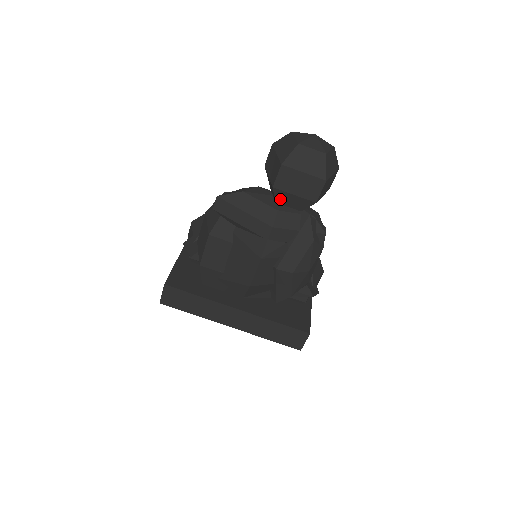
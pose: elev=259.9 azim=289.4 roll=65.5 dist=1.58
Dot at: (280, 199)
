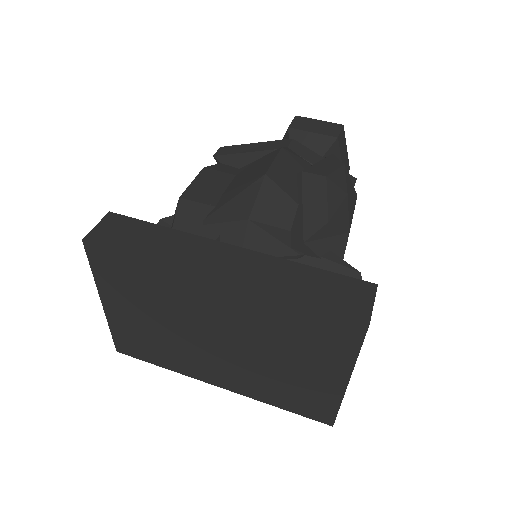
Dot at: occluded
